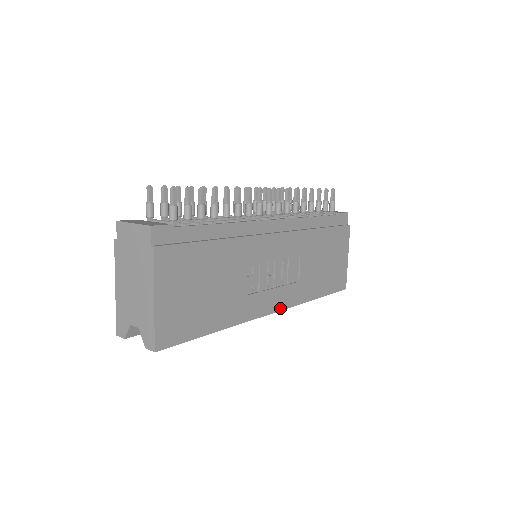
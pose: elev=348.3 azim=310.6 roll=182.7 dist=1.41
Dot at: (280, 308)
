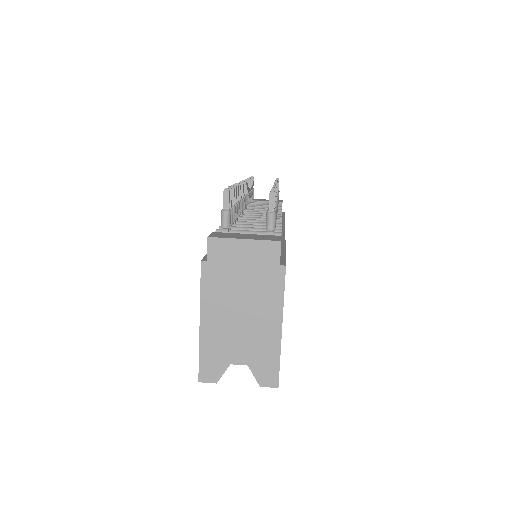
Dot at: occluded
